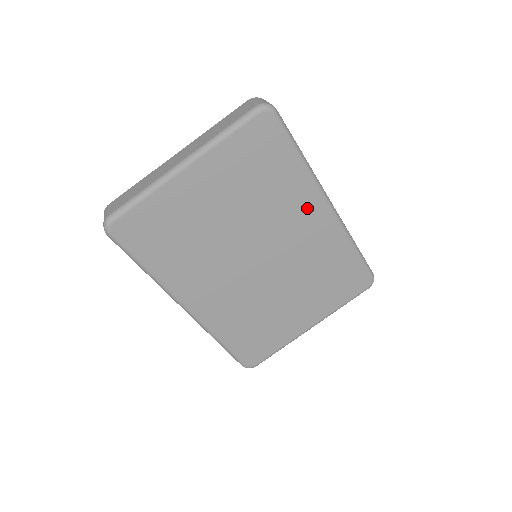
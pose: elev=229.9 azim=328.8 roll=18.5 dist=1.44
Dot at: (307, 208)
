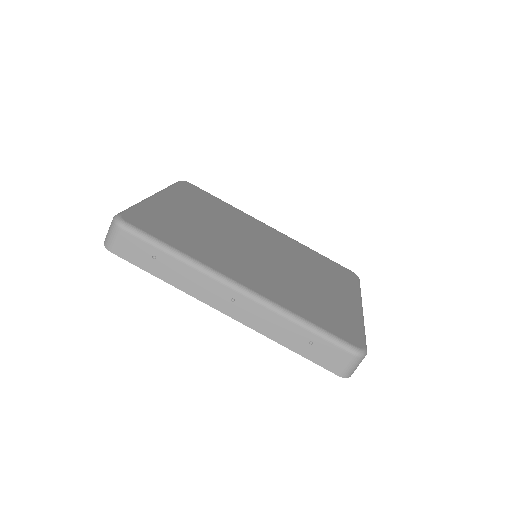
Dot at: (257, 226)
